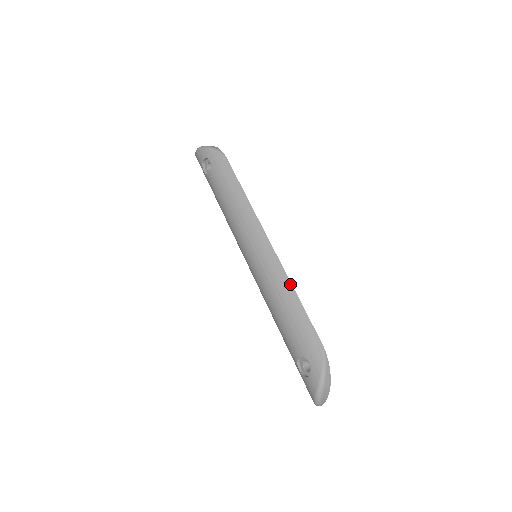
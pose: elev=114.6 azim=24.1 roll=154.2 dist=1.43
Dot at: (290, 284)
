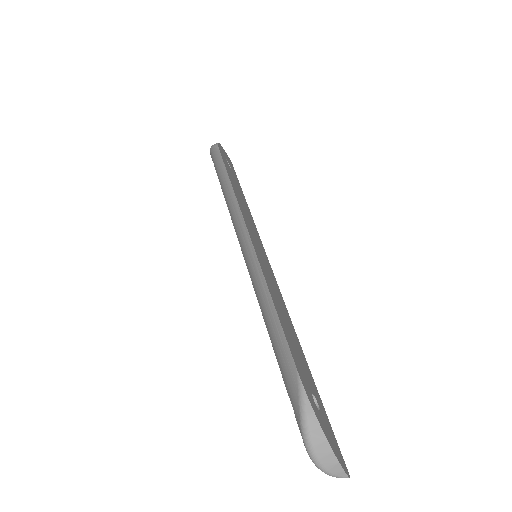
Dot at: (265, 284)
